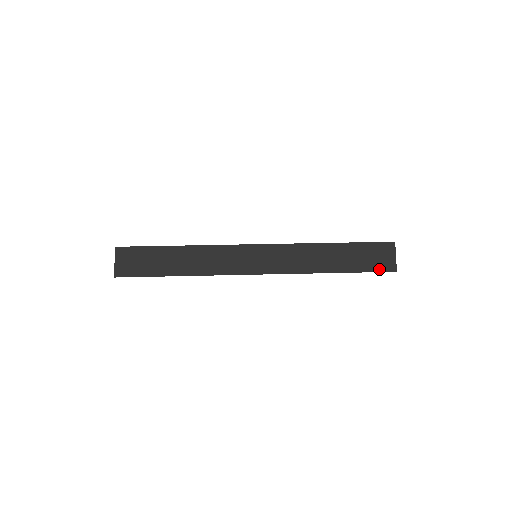
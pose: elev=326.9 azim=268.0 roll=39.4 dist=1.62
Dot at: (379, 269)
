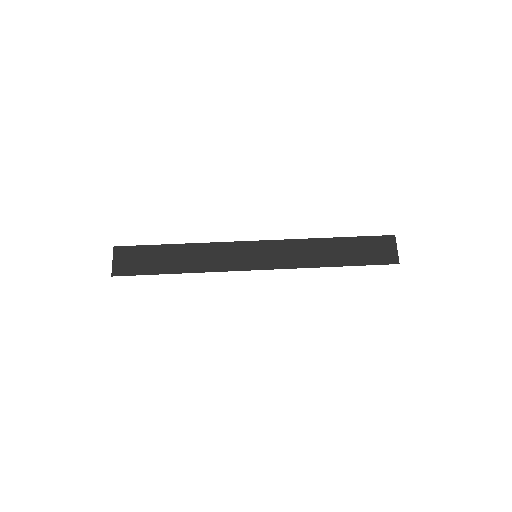
Dot at: (381, 262)
